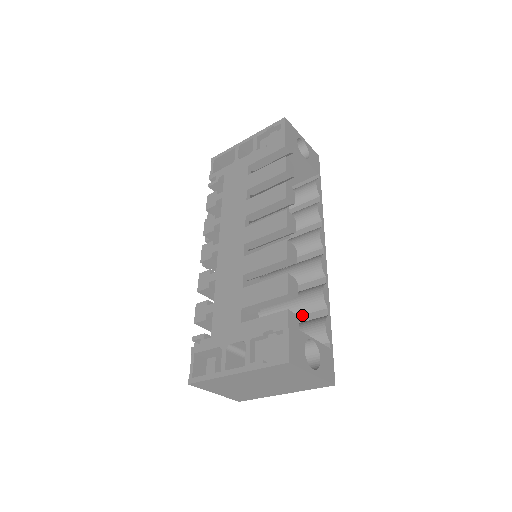
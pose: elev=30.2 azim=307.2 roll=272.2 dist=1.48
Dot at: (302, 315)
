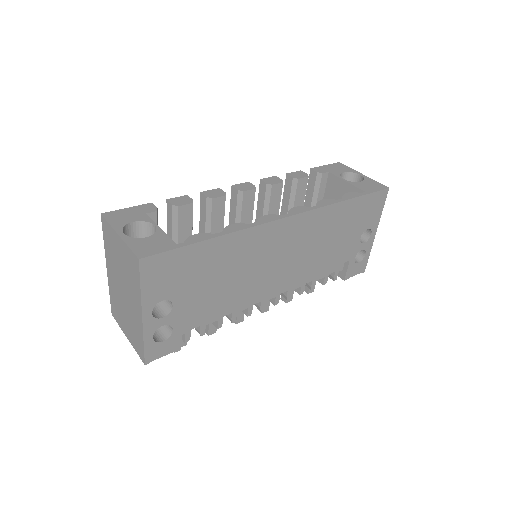
Dot at: occluded
